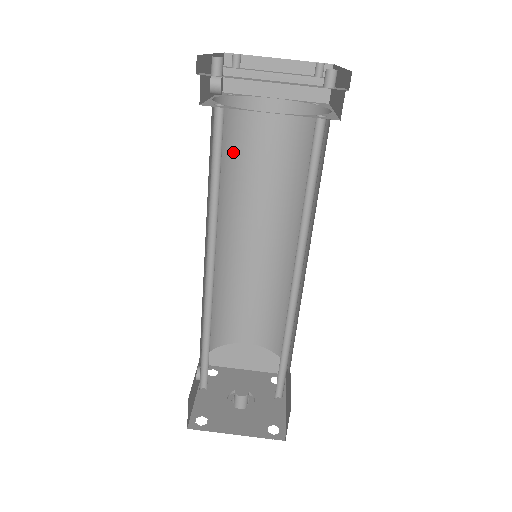
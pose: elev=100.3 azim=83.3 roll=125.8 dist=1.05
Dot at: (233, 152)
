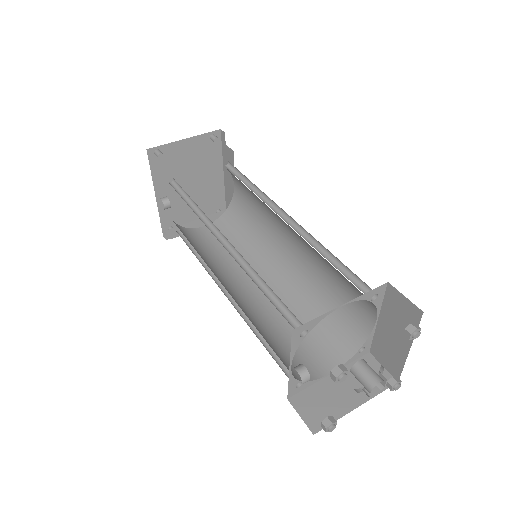
Dot at: (198, 248)
